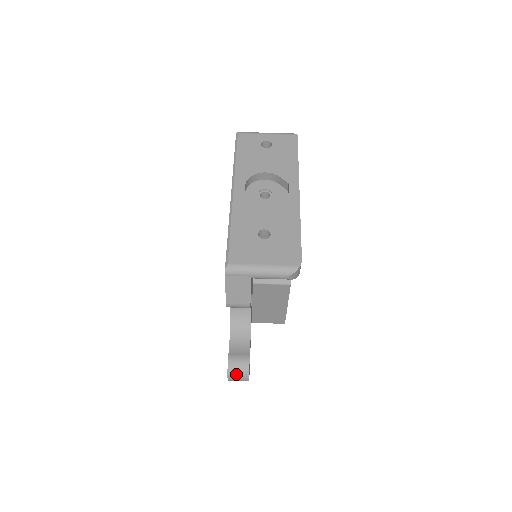
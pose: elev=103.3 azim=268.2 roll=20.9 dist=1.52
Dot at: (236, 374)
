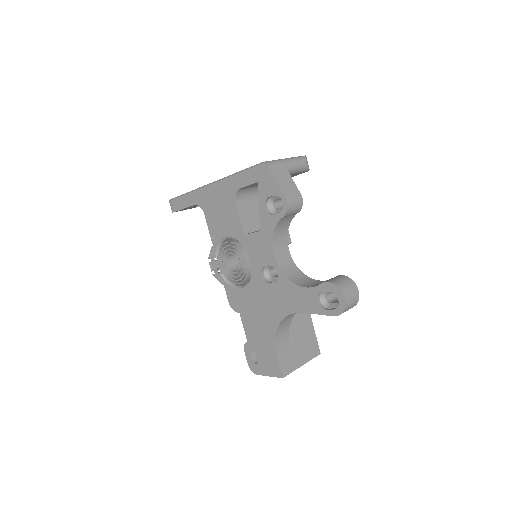
Dot at: (345, 286)
